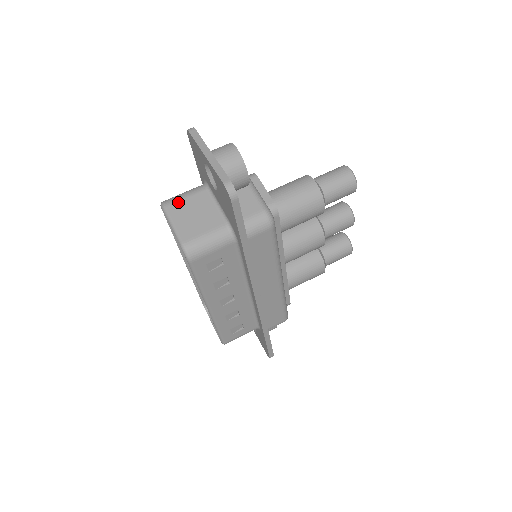
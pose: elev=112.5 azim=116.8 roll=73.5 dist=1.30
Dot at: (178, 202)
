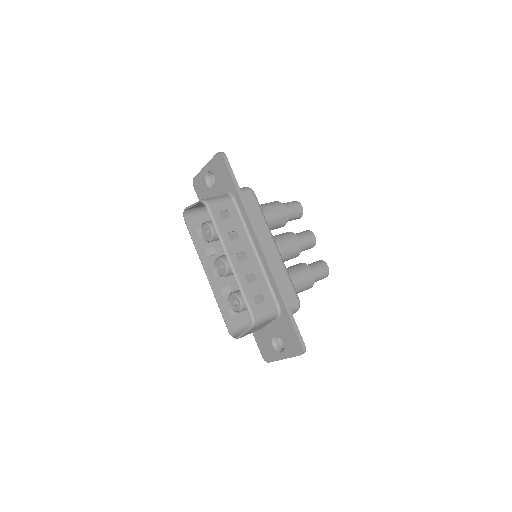
Dot at: occluded
